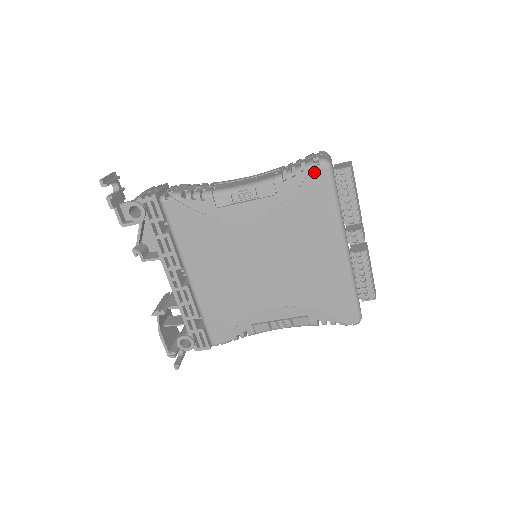
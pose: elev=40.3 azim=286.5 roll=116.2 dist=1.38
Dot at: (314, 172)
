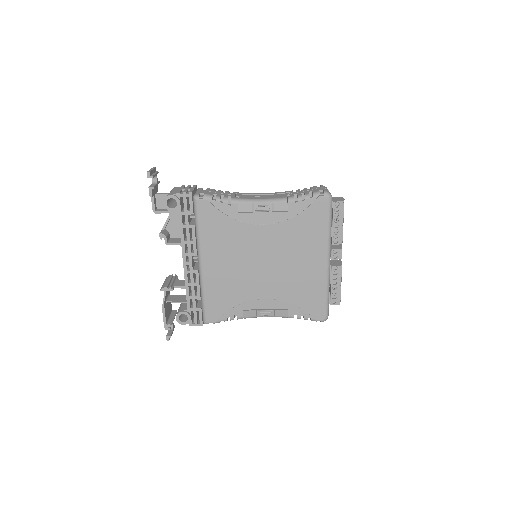
Dot at: (319, 200)
